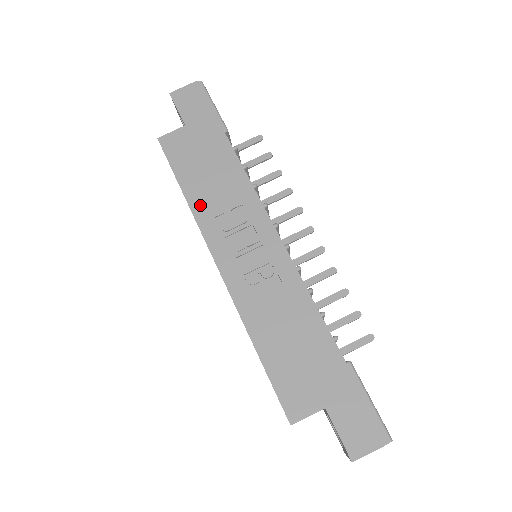
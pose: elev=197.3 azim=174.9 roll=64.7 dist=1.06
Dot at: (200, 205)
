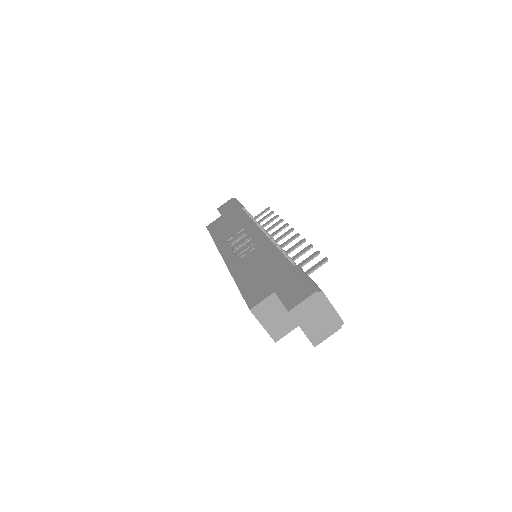
Dot at: (221, 240)
